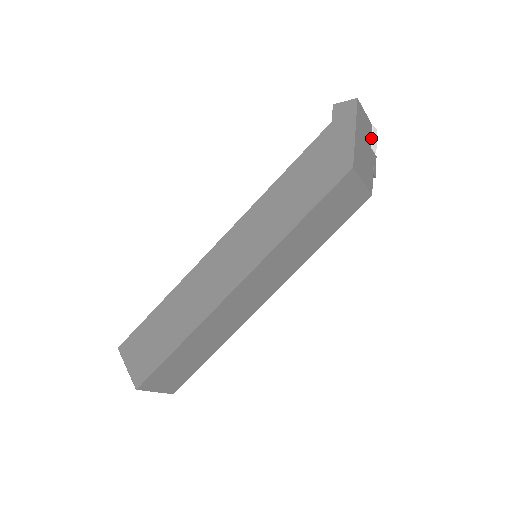
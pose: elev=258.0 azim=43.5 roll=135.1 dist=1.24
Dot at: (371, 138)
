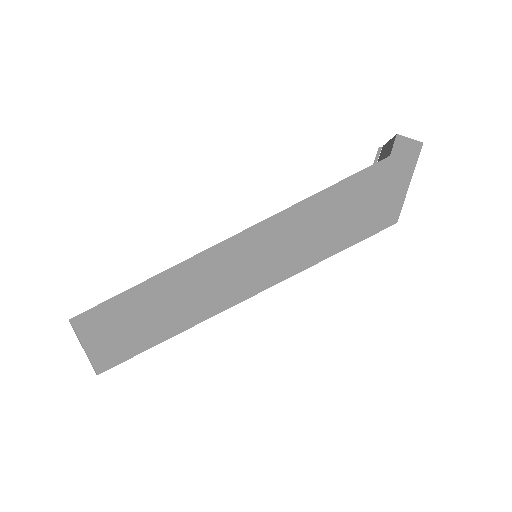
Dot at: occluded
